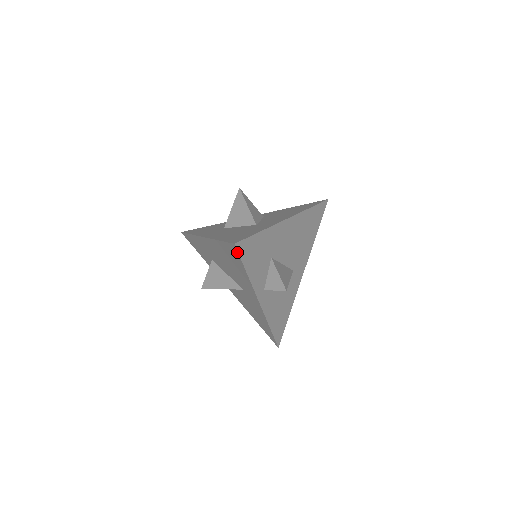
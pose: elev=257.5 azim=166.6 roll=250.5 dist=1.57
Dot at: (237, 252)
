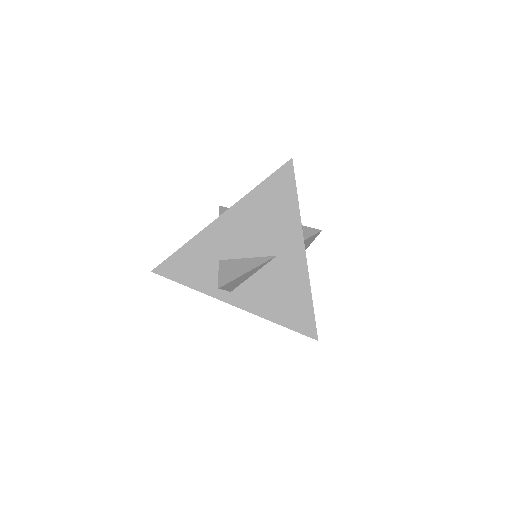
Dot at: (292, 170)
